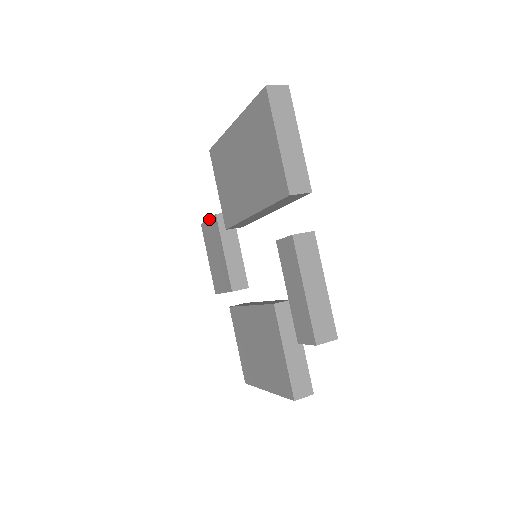
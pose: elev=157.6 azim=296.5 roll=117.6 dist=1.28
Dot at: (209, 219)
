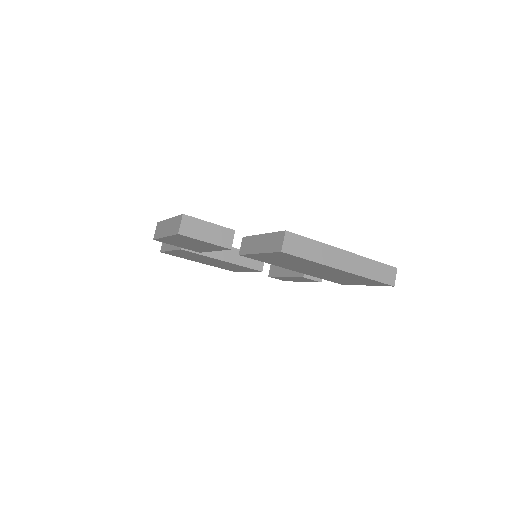
Dot at: (210, 244)
